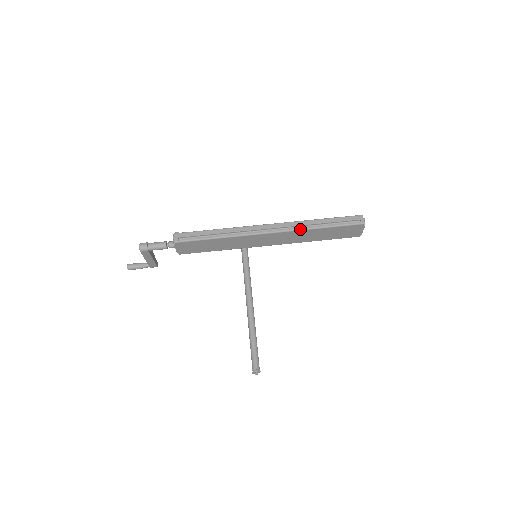
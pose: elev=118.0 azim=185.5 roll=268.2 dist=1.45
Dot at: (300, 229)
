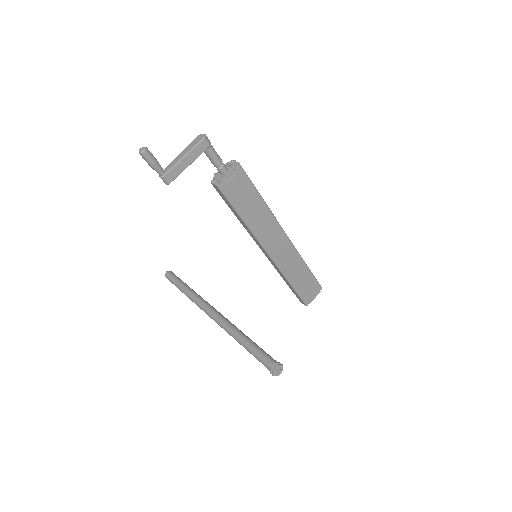
Dot at: occluded
